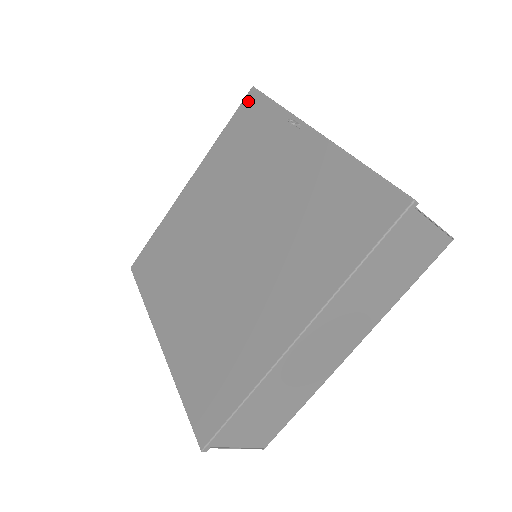
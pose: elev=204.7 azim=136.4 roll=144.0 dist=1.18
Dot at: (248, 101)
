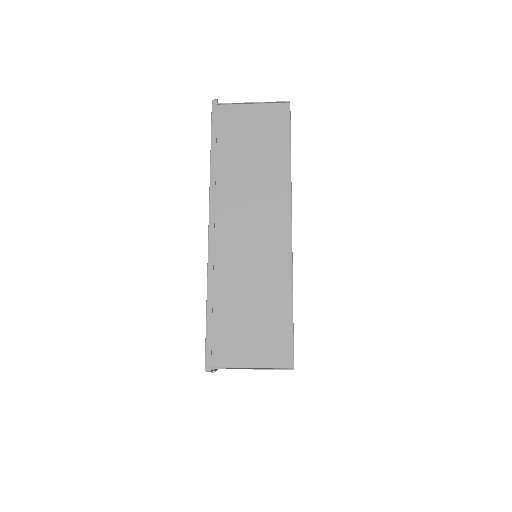
Dot at: occluded
